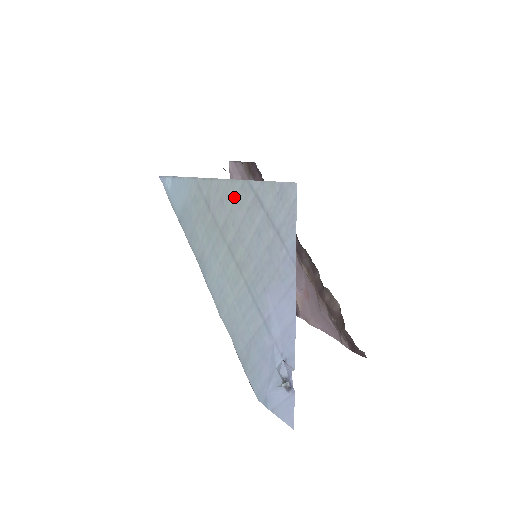
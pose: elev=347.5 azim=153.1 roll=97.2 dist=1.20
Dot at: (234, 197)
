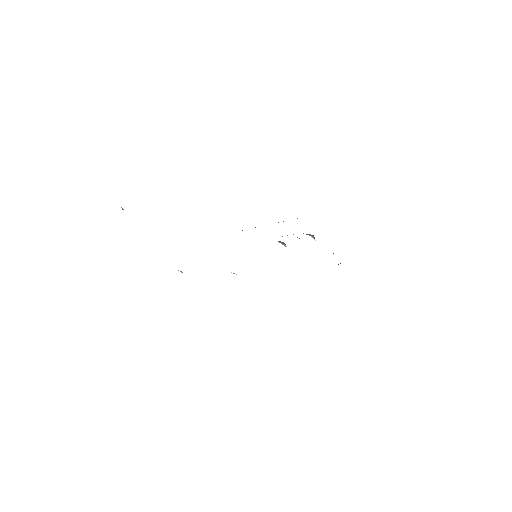
Dot at: occluded
